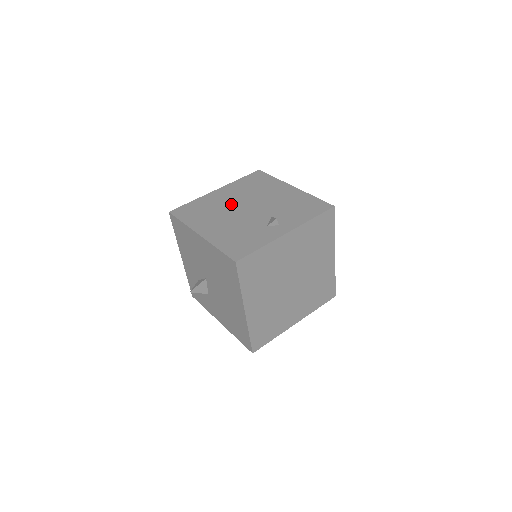
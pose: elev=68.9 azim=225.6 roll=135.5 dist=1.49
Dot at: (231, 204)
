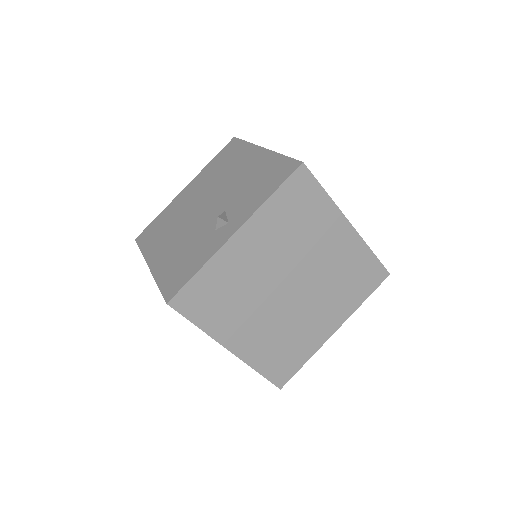
Dot at: (191, 206)
